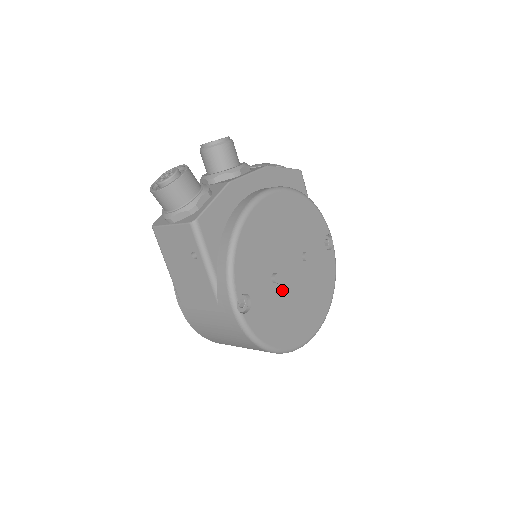
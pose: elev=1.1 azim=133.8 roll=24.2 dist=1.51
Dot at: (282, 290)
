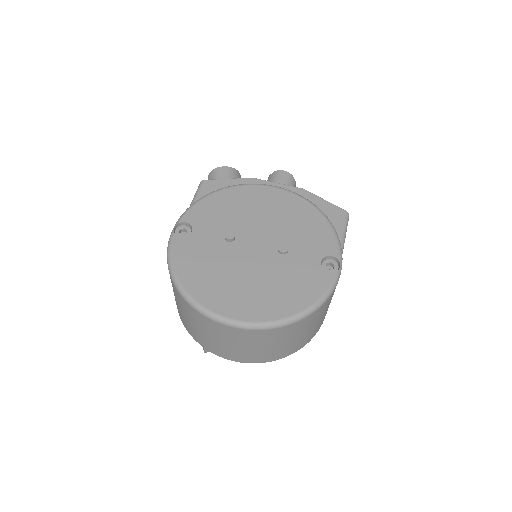
Dot at: (231, 252)
